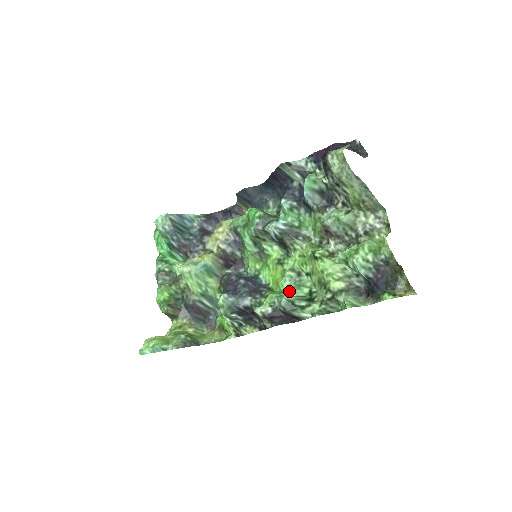
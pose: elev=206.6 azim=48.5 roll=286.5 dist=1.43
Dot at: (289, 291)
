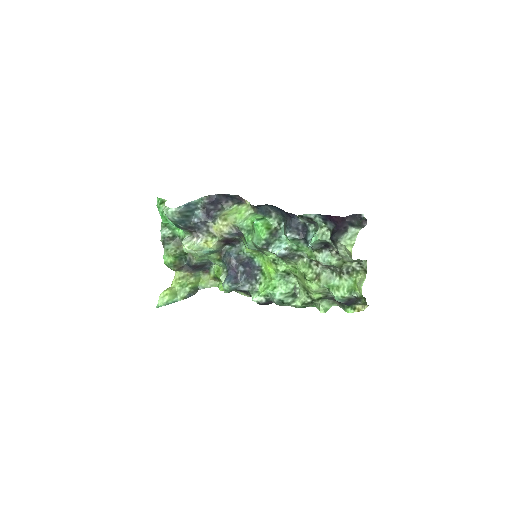
Dot at: (280, 289)
